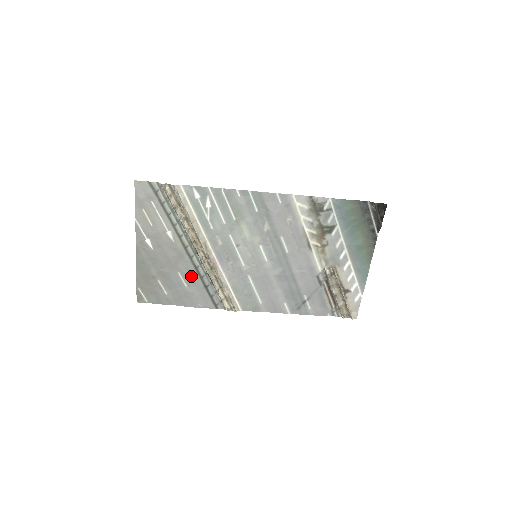
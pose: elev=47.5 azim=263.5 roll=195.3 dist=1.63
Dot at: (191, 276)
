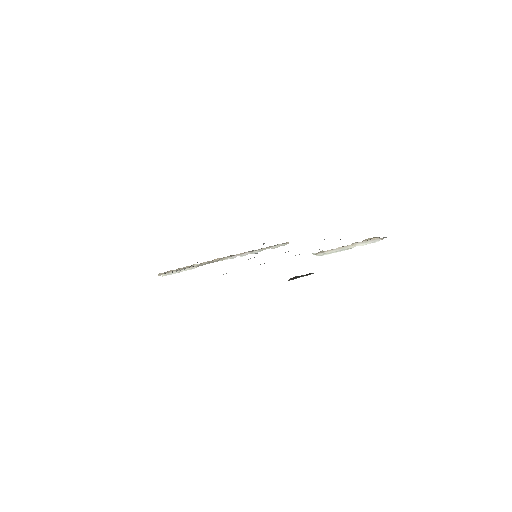
Dot at: occluded
